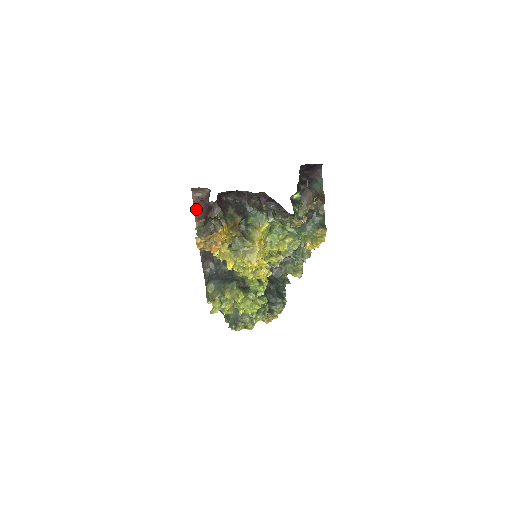
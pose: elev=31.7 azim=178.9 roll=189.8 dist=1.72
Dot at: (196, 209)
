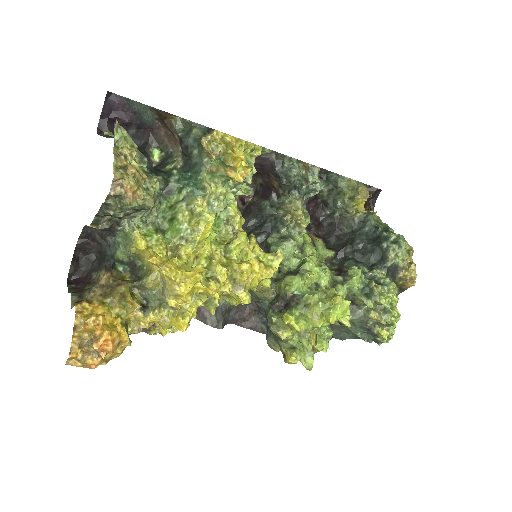
Dot at: occluded
